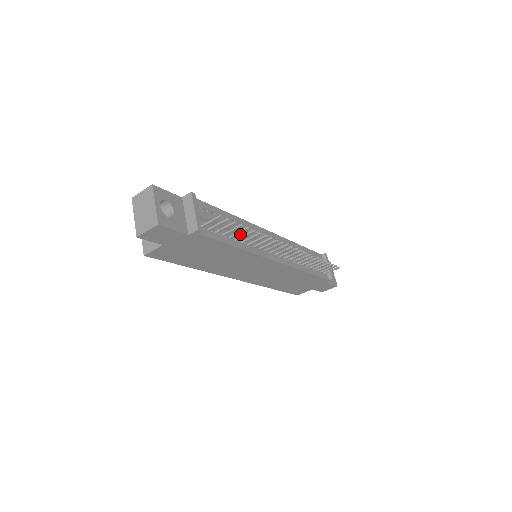
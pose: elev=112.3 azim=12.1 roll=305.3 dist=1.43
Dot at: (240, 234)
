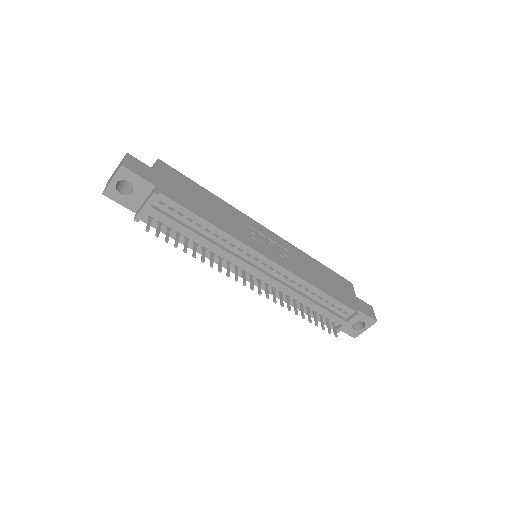
Dot at: (204, 242)
